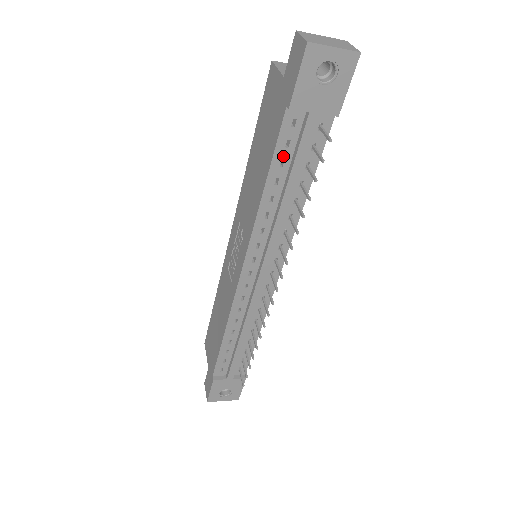
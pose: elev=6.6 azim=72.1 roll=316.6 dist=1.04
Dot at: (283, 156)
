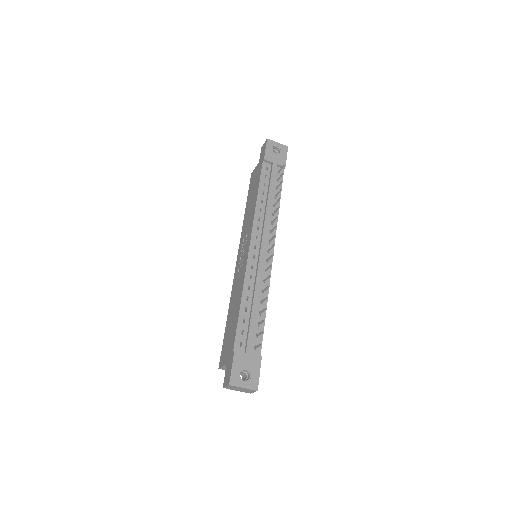
Dot at: (264, 181)
